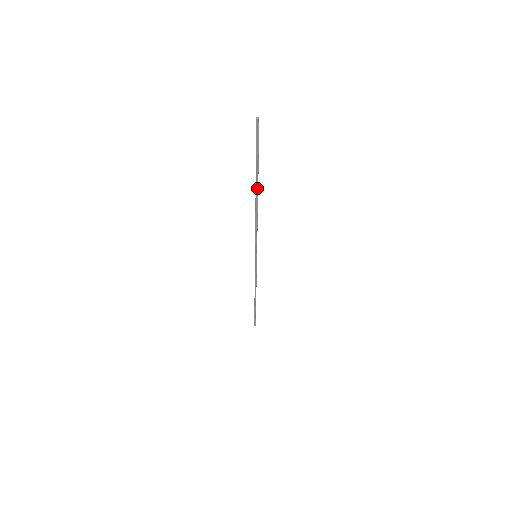
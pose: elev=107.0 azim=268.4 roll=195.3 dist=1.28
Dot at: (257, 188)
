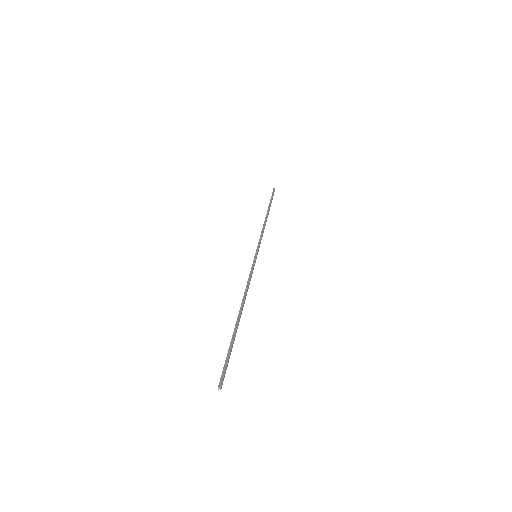
Dot at: (268, 211)
